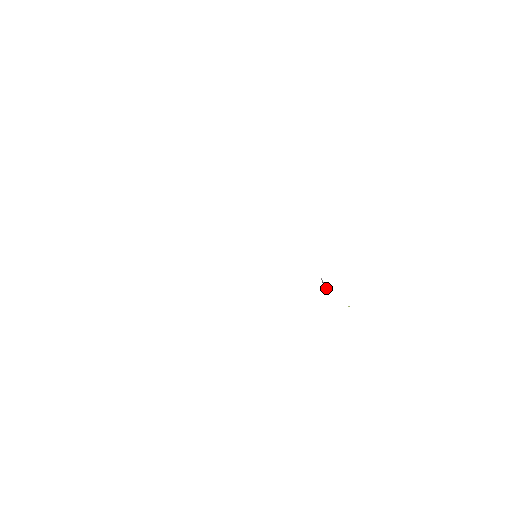
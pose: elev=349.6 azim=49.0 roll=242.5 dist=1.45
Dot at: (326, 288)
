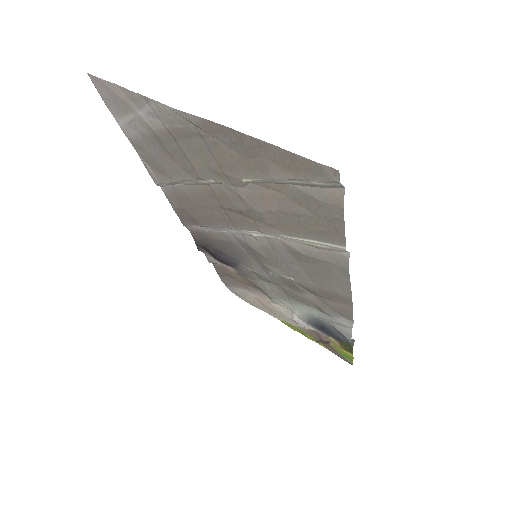
Dot at: (324, 331)
